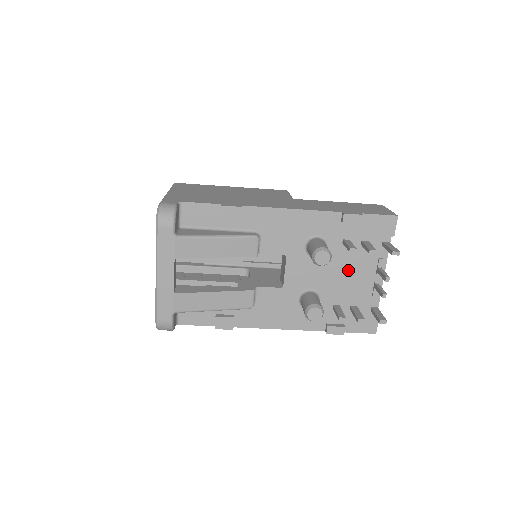
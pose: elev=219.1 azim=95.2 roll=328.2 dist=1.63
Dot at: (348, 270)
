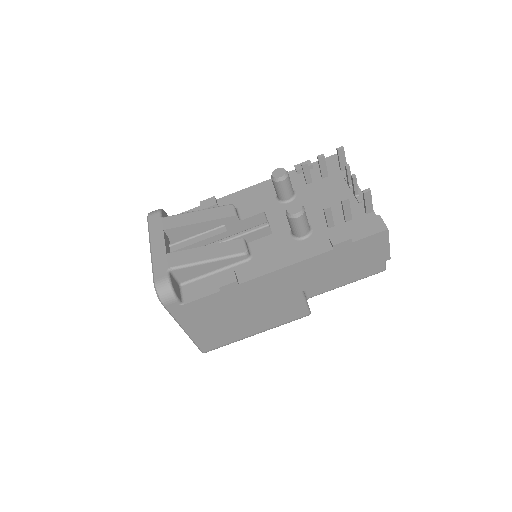
Dot at: (324, 198)
